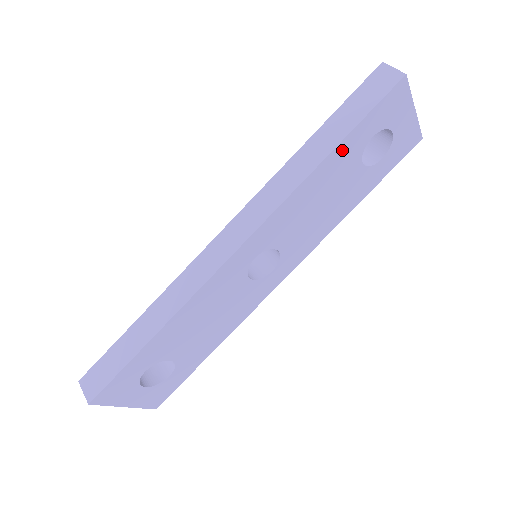
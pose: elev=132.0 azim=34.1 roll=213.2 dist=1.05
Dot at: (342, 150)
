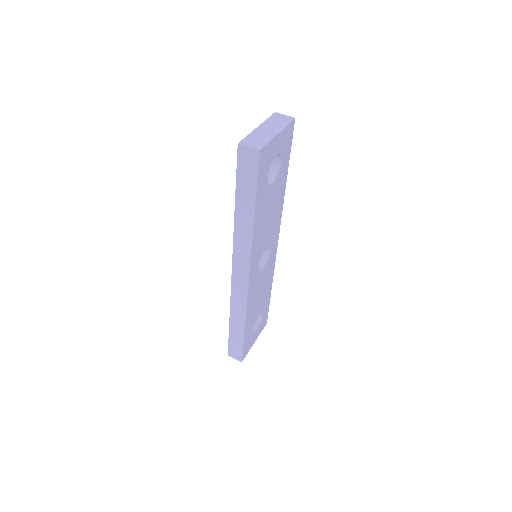
Dot at: (258, 205)
